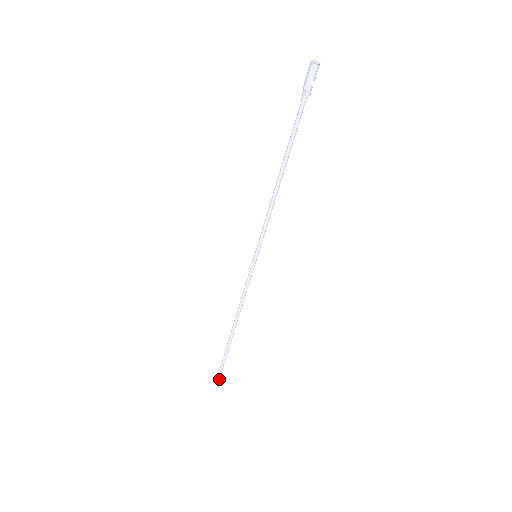
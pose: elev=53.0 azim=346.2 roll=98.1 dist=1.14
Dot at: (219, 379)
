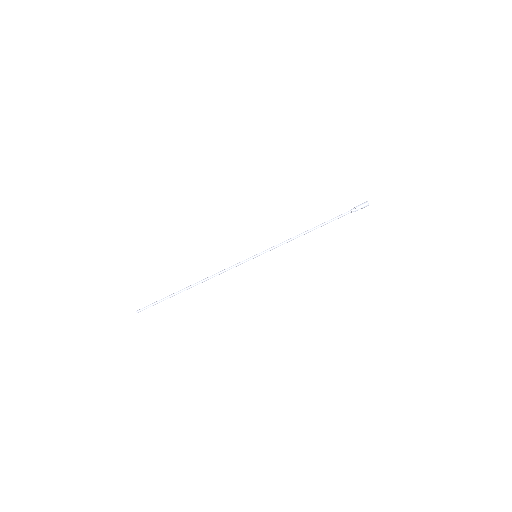
Dot at: occluded
